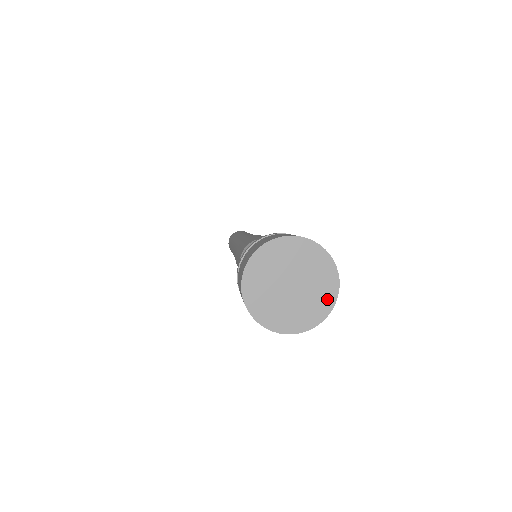
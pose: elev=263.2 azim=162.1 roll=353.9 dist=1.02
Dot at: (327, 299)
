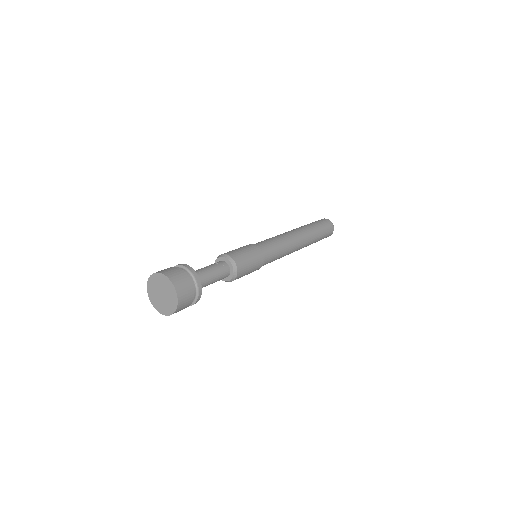
Dot at: (170, 310)
